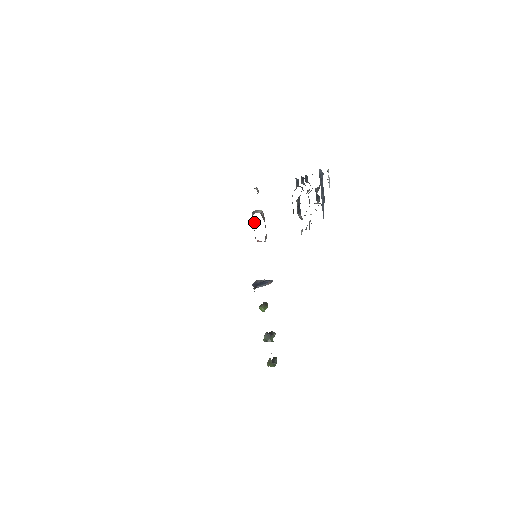
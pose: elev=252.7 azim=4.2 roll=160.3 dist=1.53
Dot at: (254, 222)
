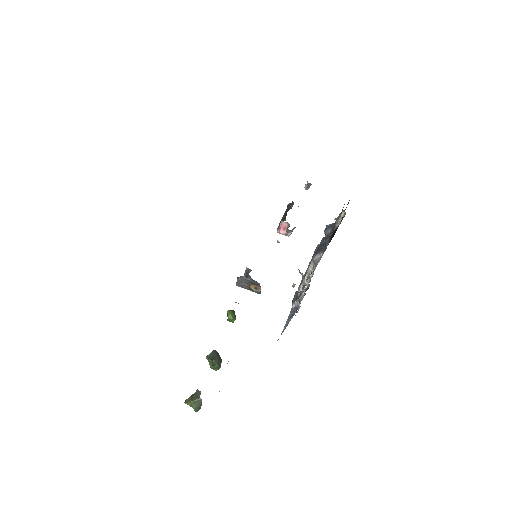
Dot at: (291, 207)
